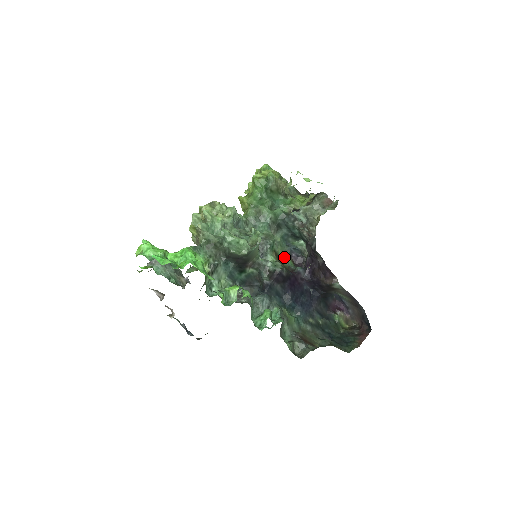
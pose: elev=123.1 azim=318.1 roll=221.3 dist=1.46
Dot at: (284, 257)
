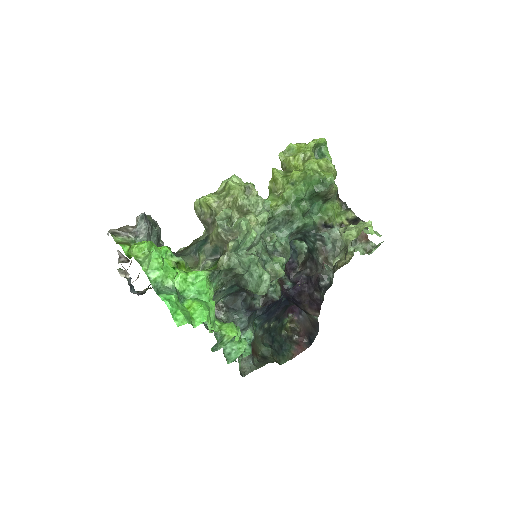
Dot at: occluded
